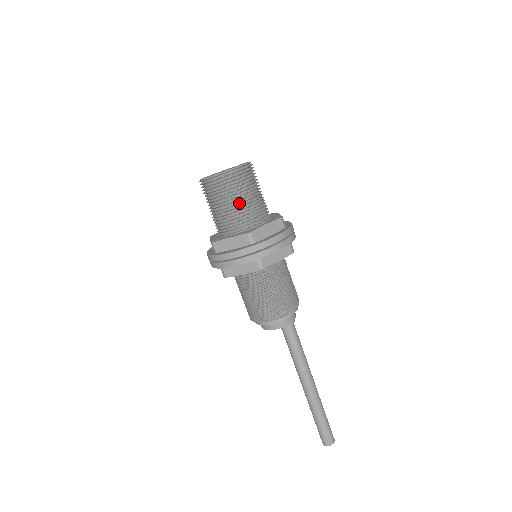
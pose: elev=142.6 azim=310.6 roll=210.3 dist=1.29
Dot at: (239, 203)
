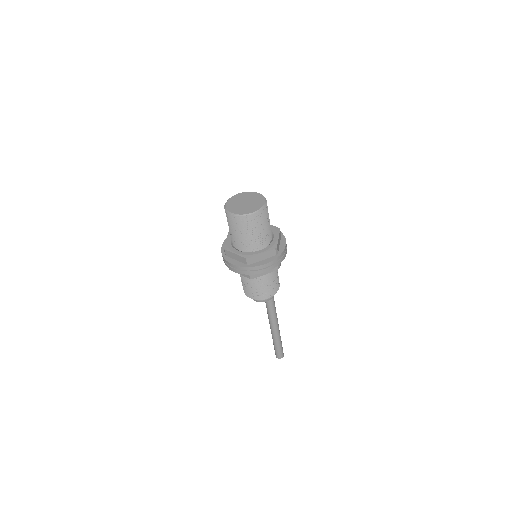
Dot at: (247, 235)
